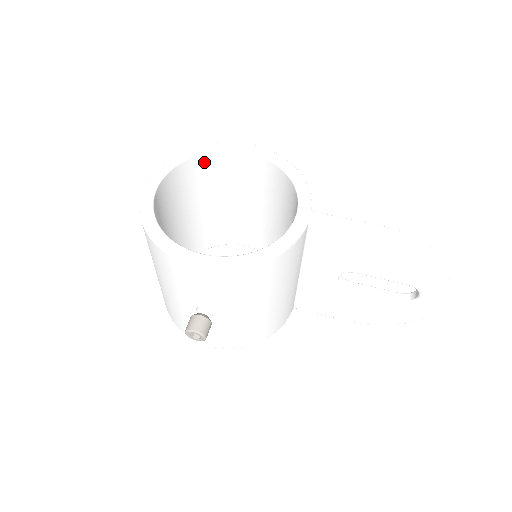
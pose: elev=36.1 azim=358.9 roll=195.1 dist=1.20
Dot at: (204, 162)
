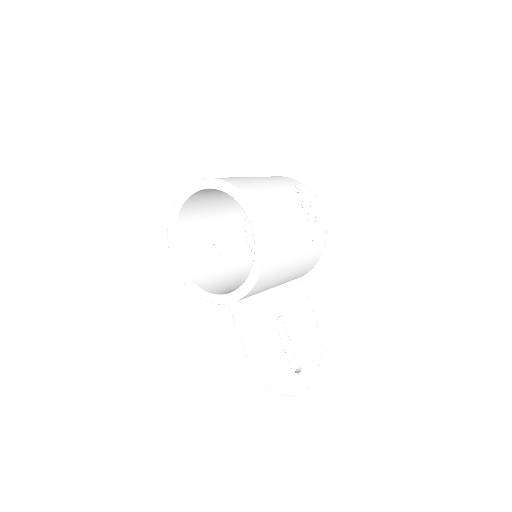
Dot at: occluded
